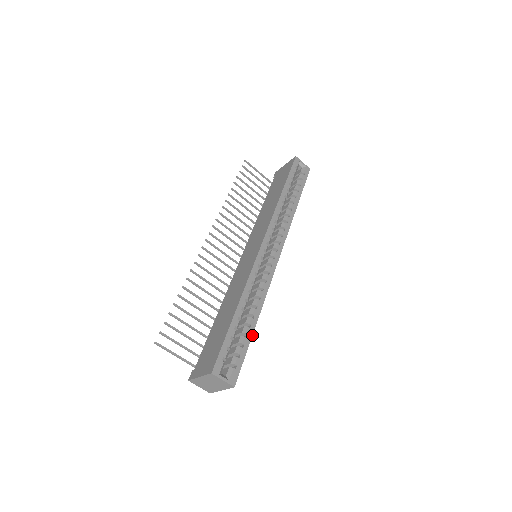
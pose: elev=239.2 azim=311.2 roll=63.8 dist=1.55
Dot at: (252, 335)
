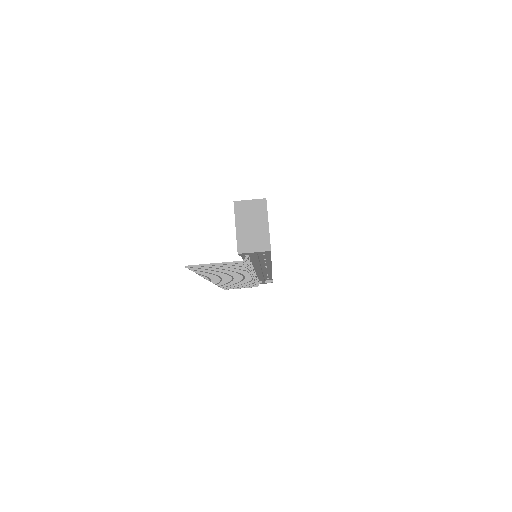
Dot at: occluded
